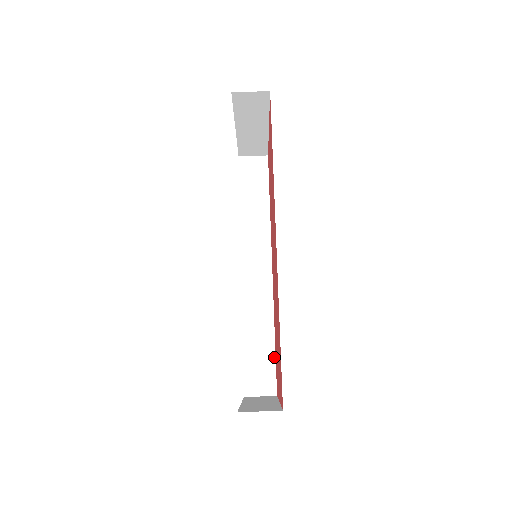
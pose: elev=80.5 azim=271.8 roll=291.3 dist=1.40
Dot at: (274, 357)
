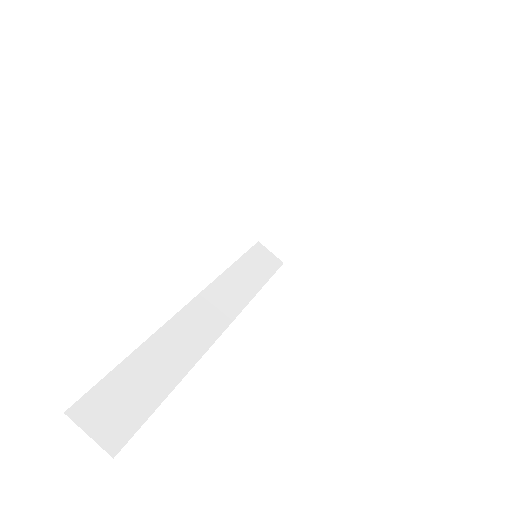
Dot at: (155, 406)
